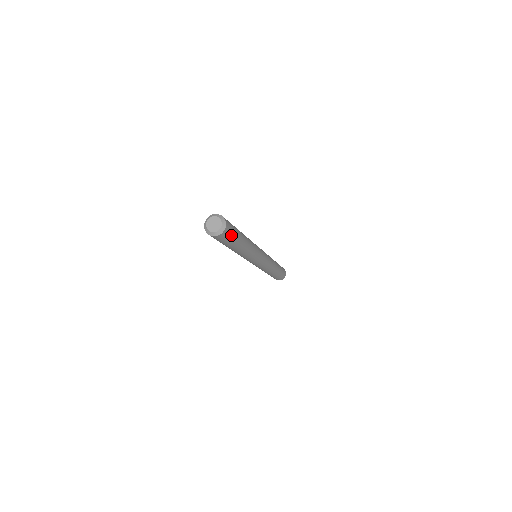
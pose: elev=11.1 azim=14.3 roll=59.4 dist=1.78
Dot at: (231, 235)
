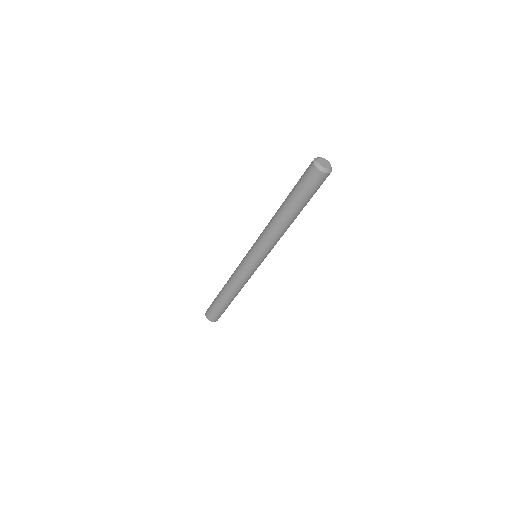
Dot at: (317, 188)
